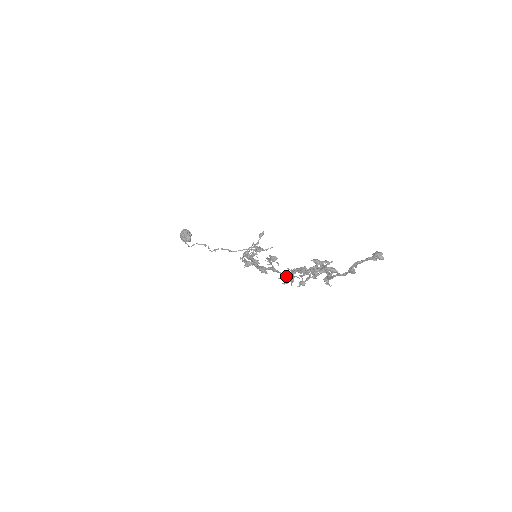
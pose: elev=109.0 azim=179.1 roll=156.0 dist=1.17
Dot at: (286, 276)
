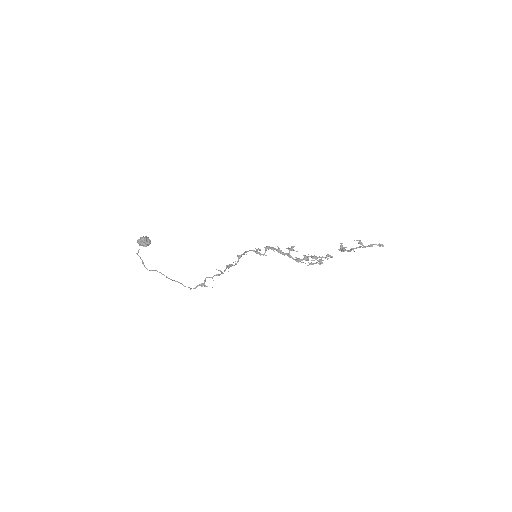
Dot at: (298, 260)
